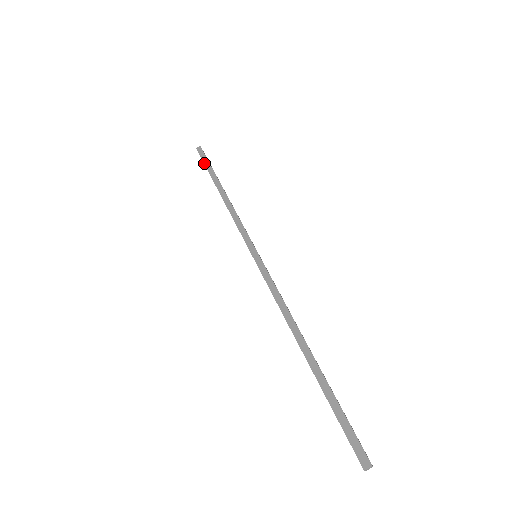
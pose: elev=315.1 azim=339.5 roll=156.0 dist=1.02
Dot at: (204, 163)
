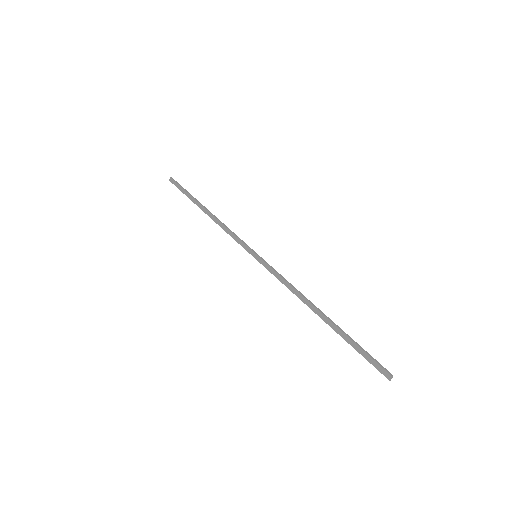
Dot at: (182, 192)
